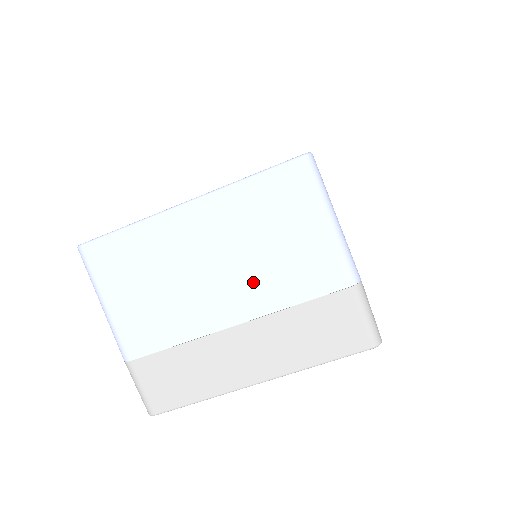
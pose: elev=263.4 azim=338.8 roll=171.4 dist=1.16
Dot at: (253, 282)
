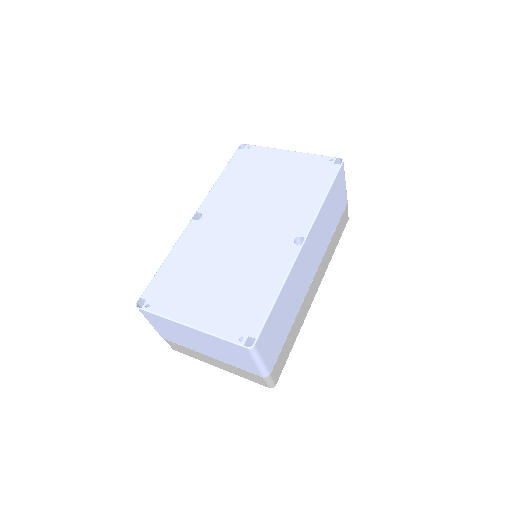
Dot at: (219, 355)
